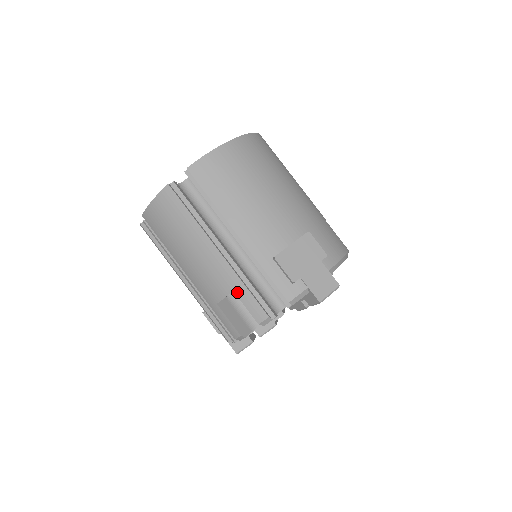
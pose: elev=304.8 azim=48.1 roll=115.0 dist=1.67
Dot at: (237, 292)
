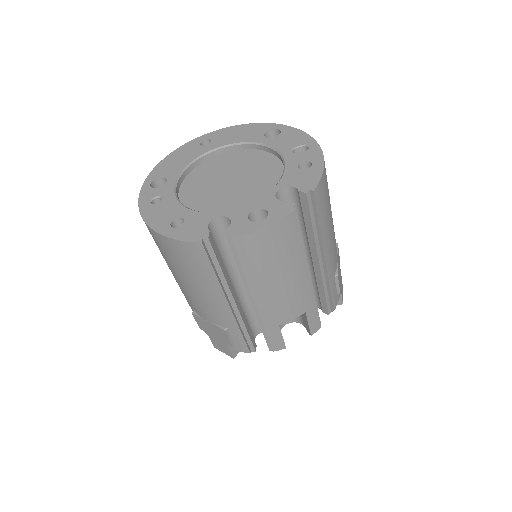
Dot at: (308, 312)
